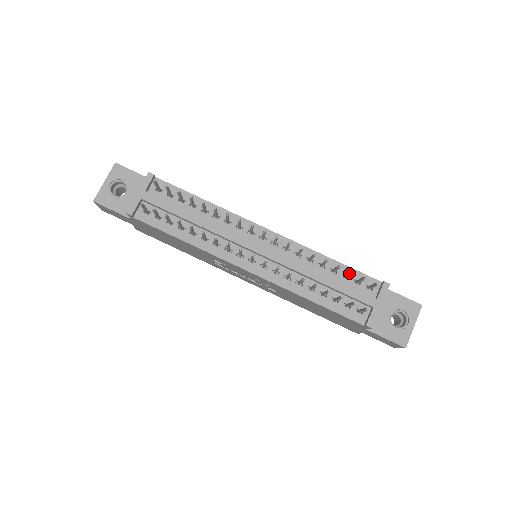
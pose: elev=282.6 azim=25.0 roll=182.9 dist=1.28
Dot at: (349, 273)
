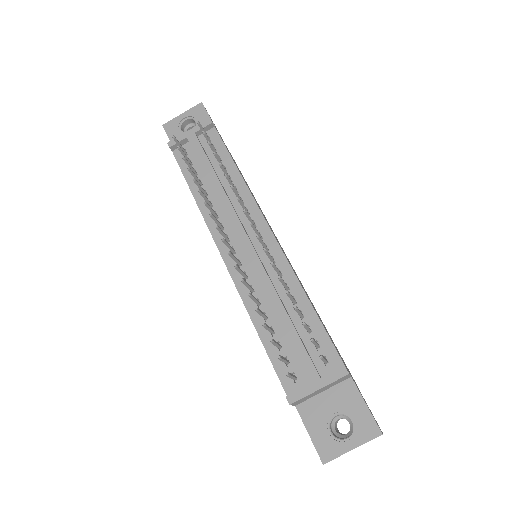
Dot at: (302, 323)
